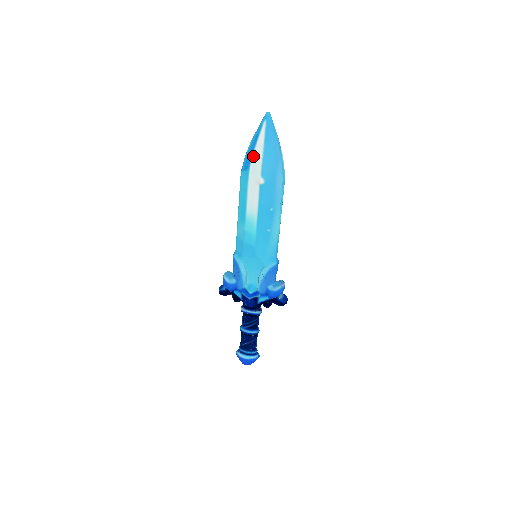
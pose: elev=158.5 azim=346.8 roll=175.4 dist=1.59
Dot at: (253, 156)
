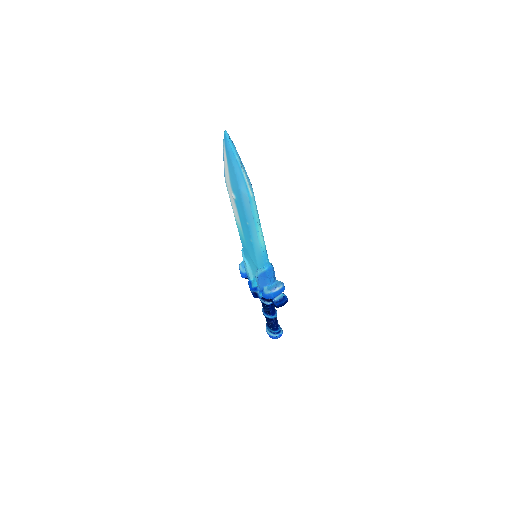
Dot at: (225, 171)
